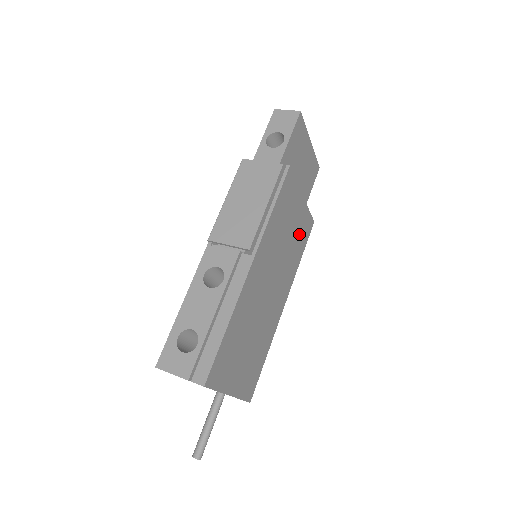
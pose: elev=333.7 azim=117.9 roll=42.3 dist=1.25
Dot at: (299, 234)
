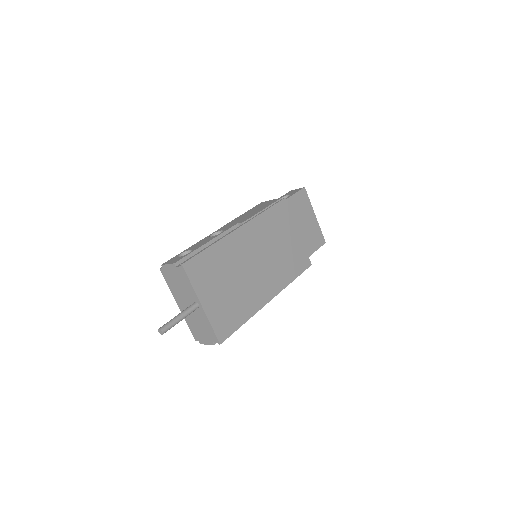
Dot at: (293, 256)
